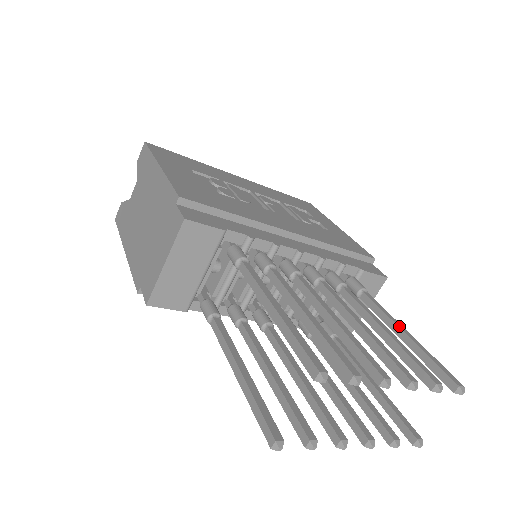
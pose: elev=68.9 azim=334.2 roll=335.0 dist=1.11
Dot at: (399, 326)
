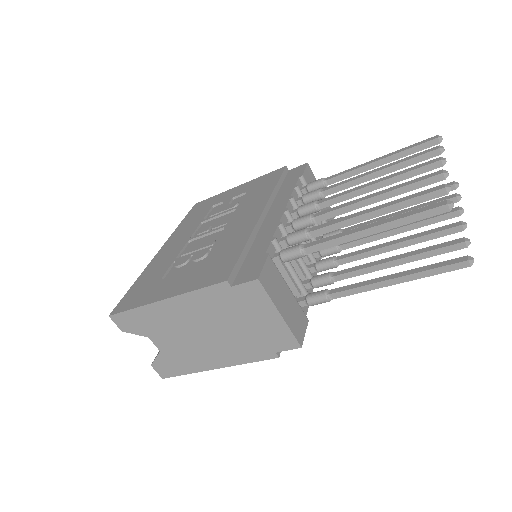
Dot at: (370, 163)
